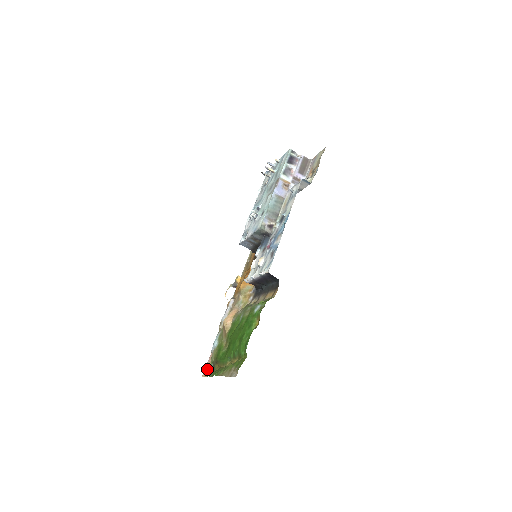
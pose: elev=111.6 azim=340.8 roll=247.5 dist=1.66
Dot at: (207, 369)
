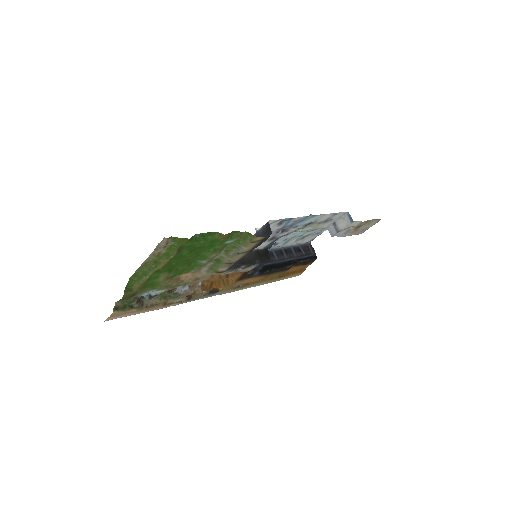
Dot at: (117, 315)
